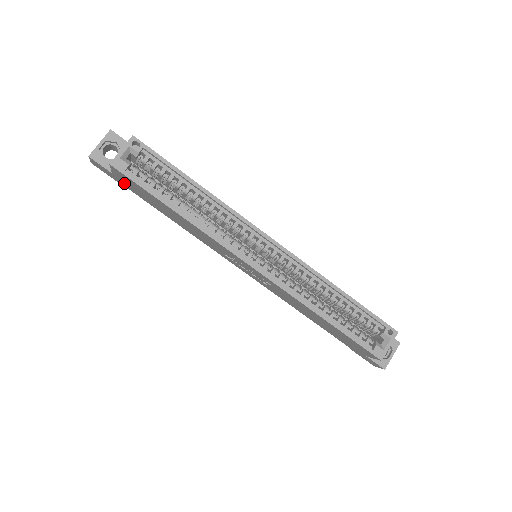
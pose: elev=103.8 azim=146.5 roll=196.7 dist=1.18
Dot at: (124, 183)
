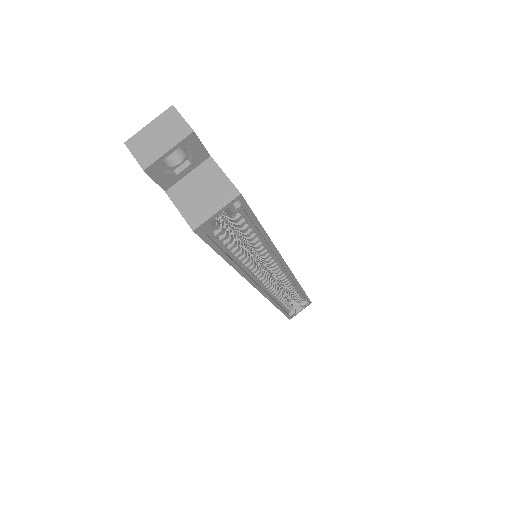
Dot at: occluded
